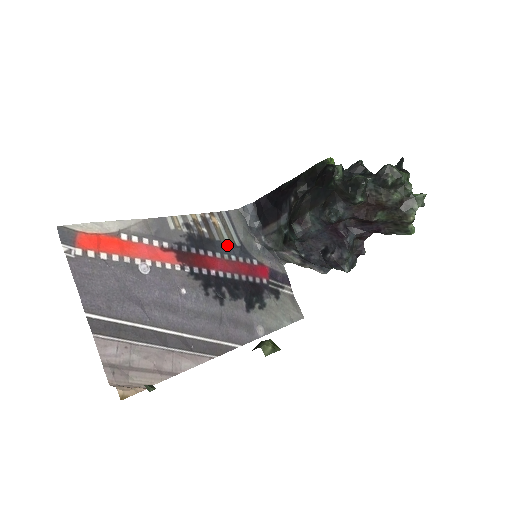
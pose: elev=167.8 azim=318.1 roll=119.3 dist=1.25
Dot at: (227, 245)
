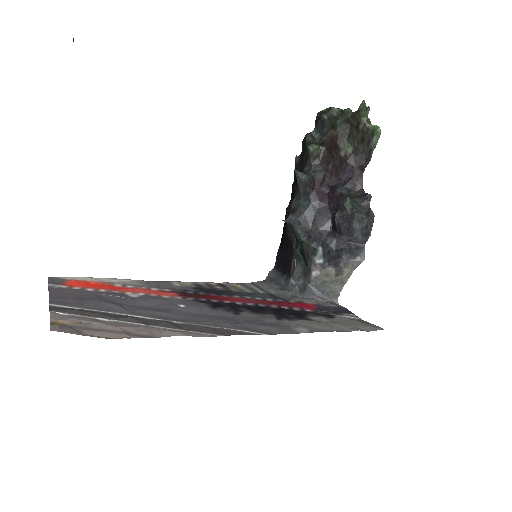
Dot at: (249, 294)
